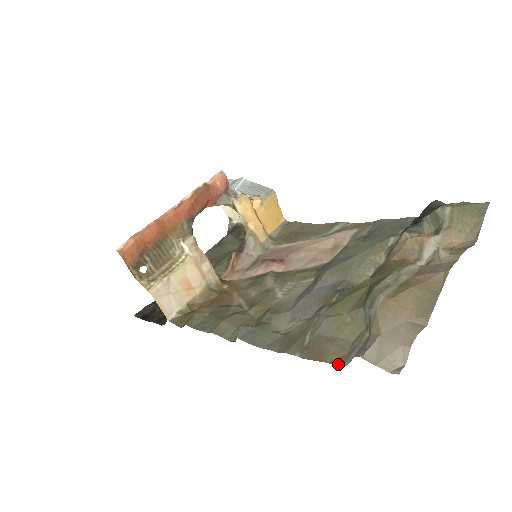
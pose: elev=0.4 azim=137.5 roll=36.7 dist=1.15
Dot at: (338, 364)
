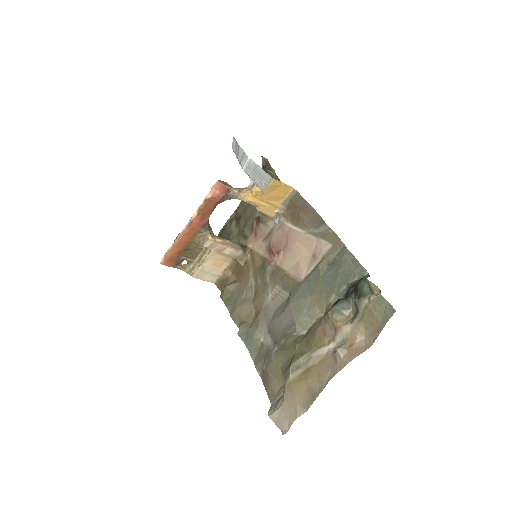
Dot at: occluded
